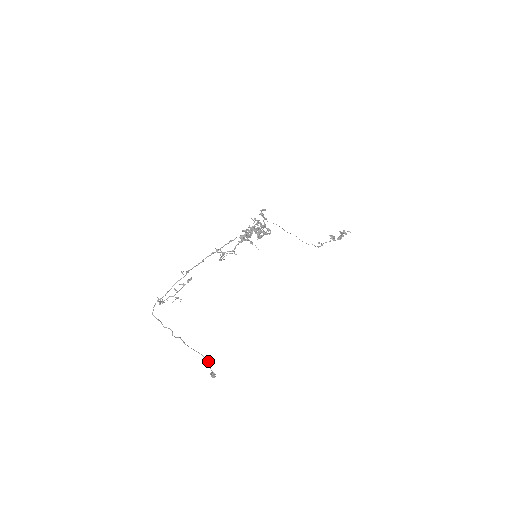
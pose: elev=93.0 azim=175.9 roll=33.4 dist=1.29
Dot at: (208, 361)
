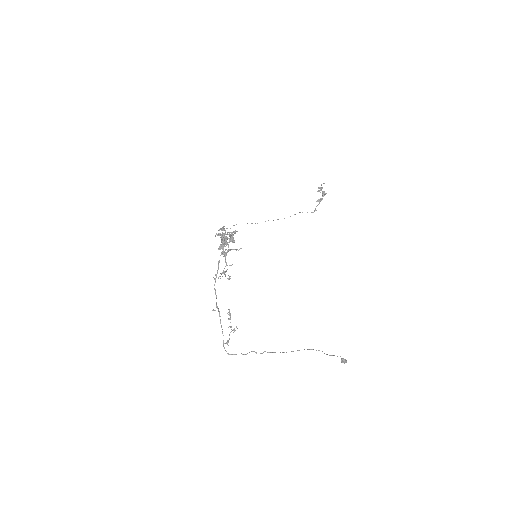
Dot at: occluded
